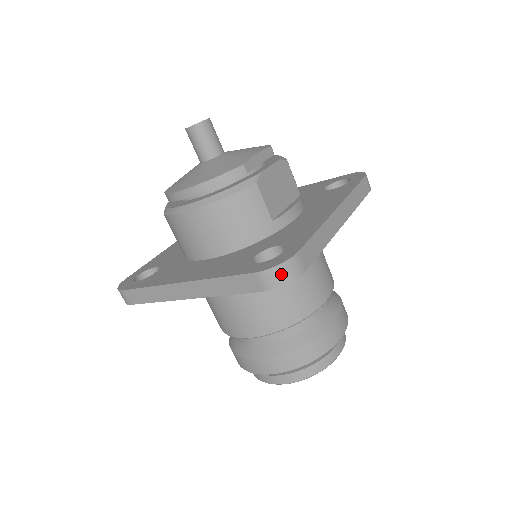
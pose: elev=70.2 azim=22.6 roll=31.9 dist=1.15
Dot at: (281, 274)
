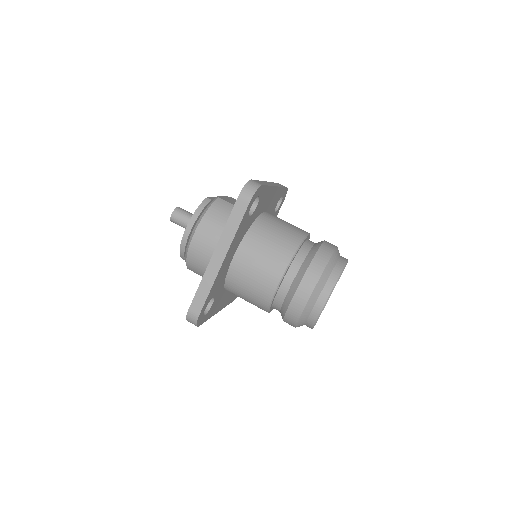
Dot at: (250, 188)
